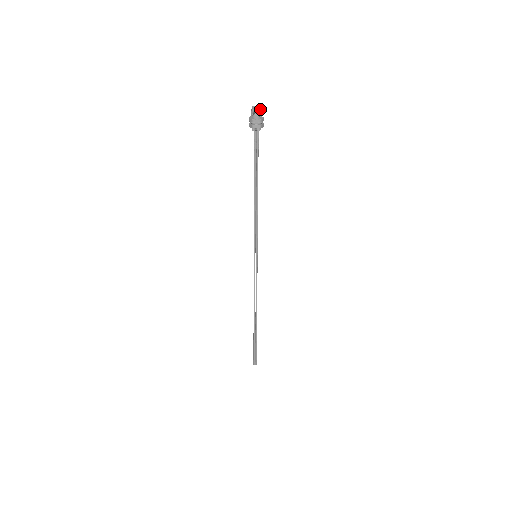
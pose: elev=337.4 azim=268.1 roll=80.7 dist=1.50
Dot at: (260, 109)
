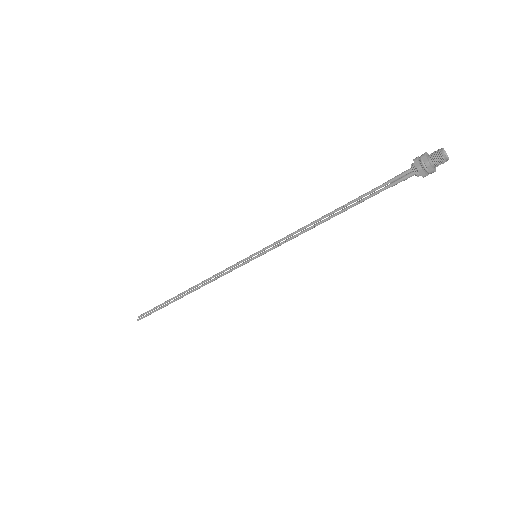
Dot at: (447, 158)
